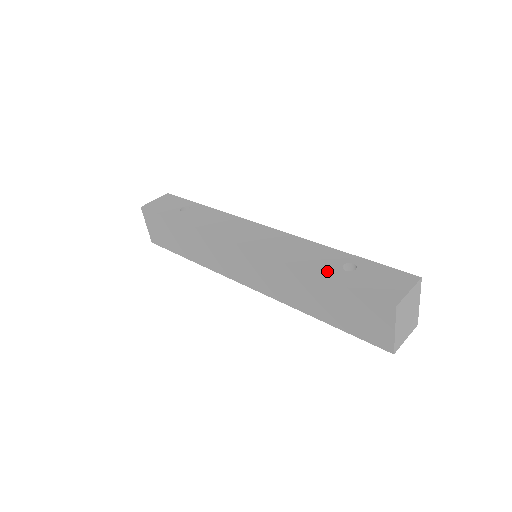
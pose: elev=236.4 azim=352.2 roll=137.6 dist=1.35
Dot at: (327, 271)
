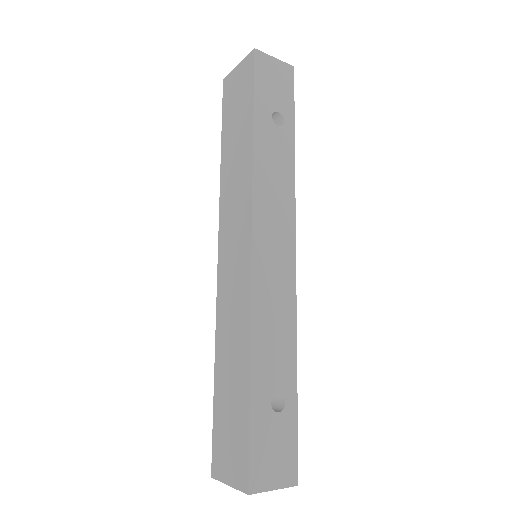
Dot at: (261, 385)
